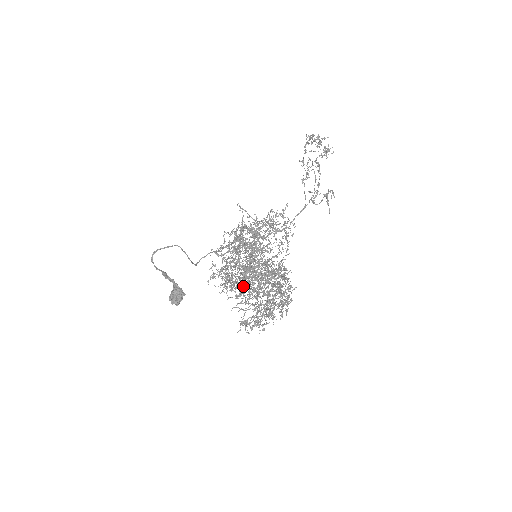
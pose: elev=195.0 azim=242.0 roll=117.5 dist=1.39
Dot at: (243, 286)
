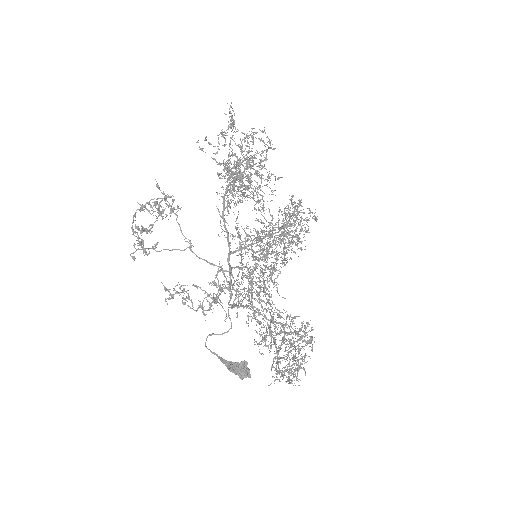
Dot at: occluded
